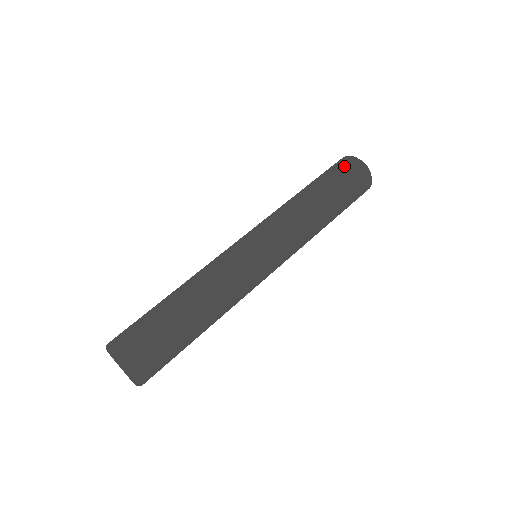
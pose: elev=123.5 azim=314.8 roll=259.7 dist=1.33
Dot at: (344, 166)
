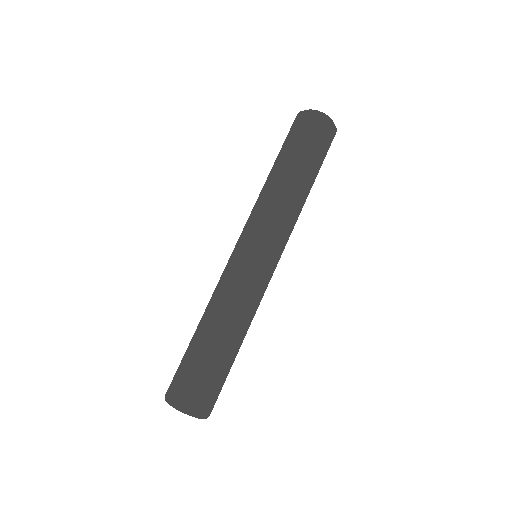
Dot at: (297, 126)
